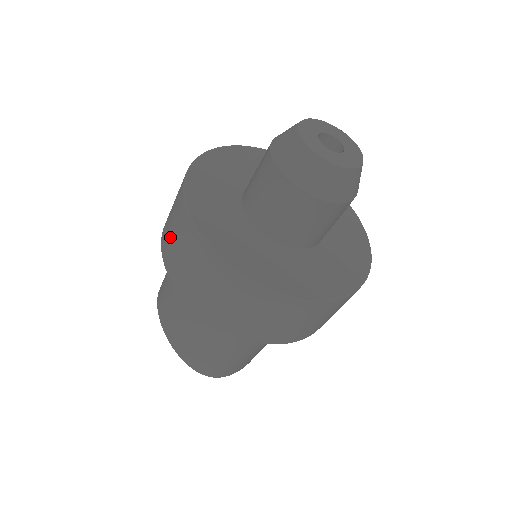
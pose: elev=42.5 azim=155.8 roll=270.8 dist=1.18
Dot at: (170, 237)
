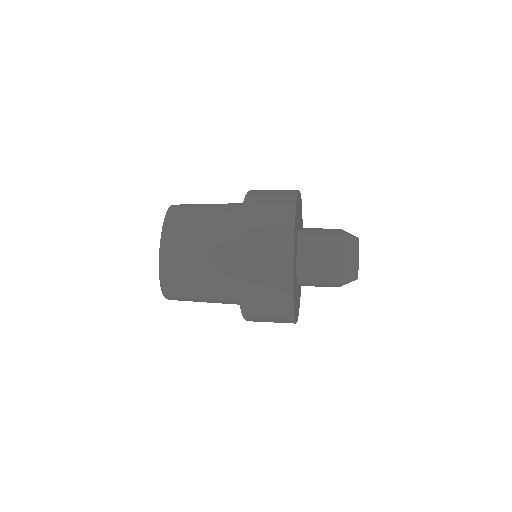
Dot at: (261, 224)
